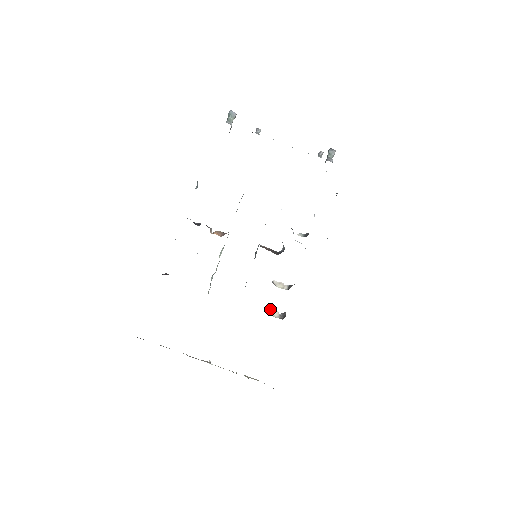
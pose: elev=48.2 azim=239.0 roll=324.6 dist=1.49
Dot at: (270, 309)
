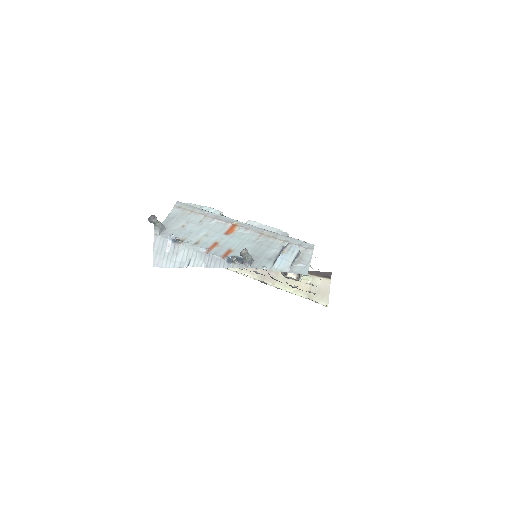
Dot at: occluded
